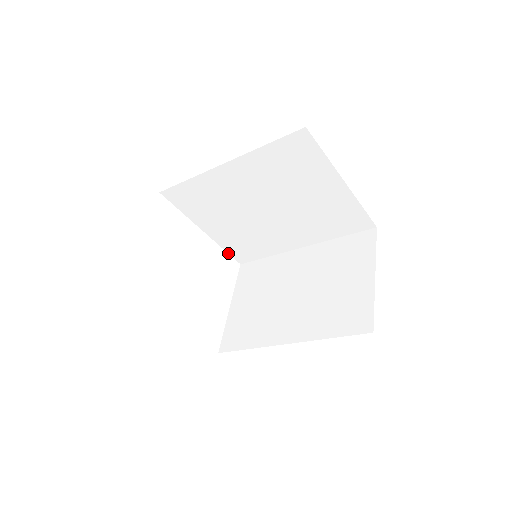
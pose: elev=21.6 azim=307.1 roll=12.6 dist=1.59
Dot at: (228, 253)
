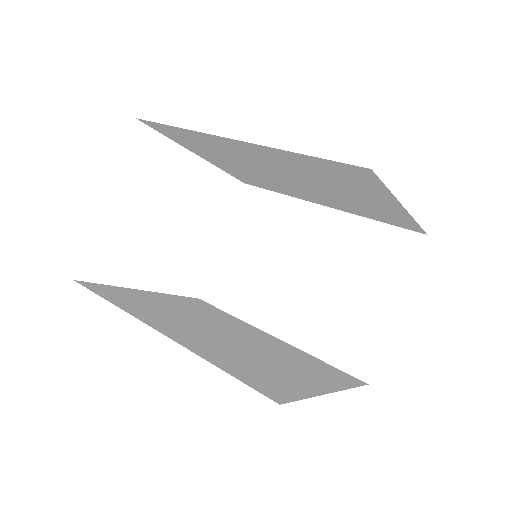
Dot at: (230, 174)
